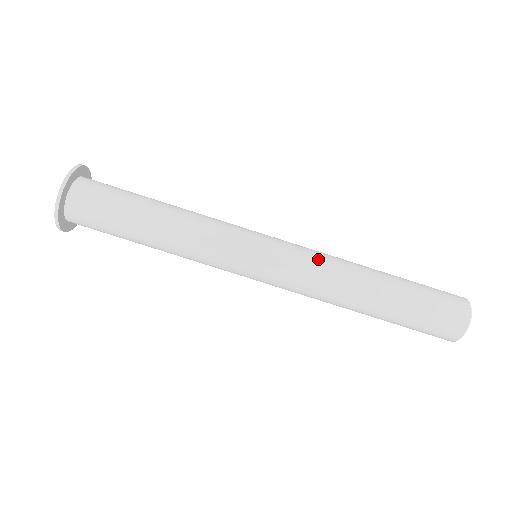
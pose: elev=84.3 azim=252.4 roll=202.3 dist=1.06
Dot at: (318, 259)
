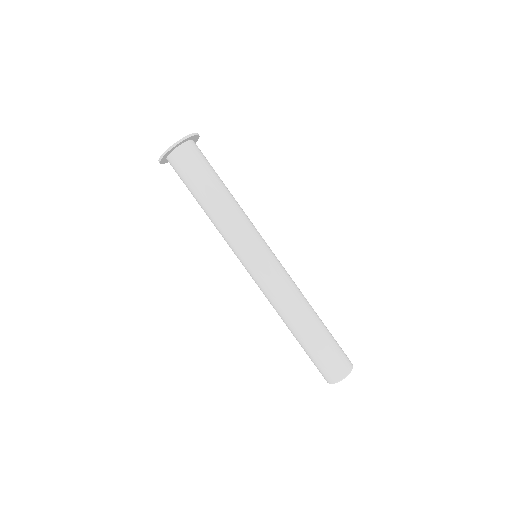
Dot at: (276, 293)
